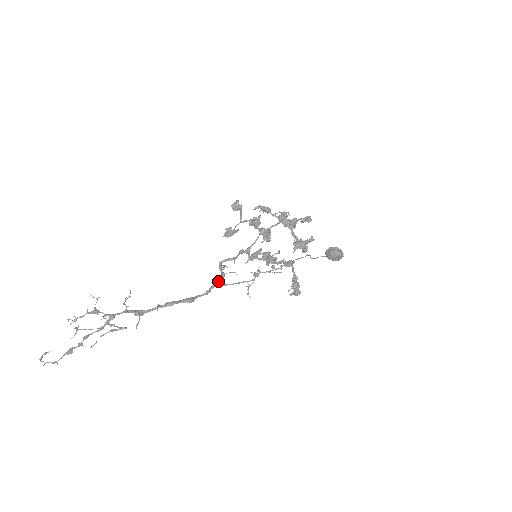
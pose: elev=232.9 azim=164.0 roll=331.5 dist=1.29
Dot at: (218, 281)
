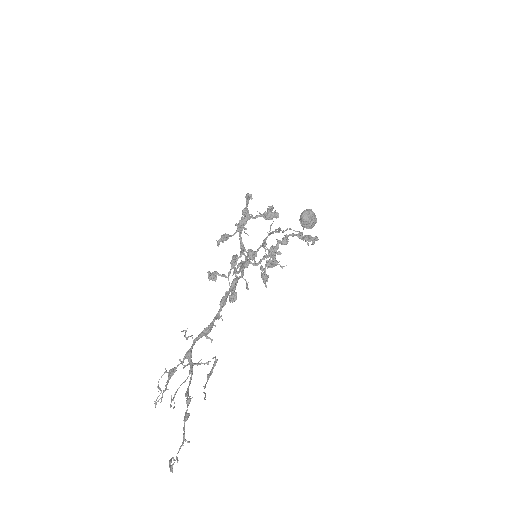
Dot at: (241, 266)
